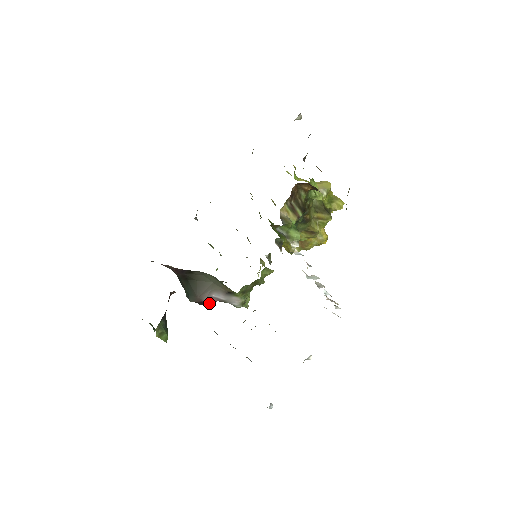
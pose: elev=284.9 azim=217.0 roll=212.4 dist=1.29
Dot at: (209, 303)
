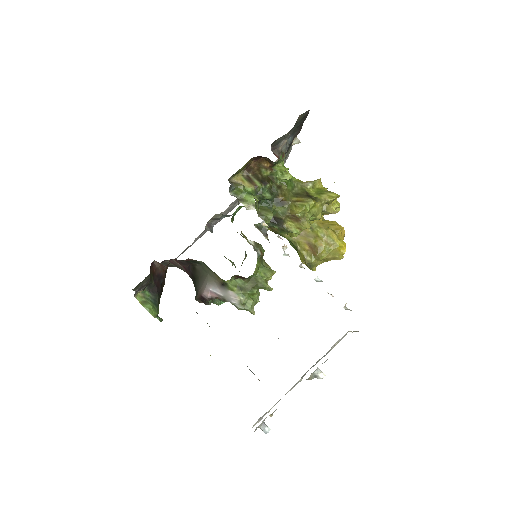
Dot at: (208, 298)
